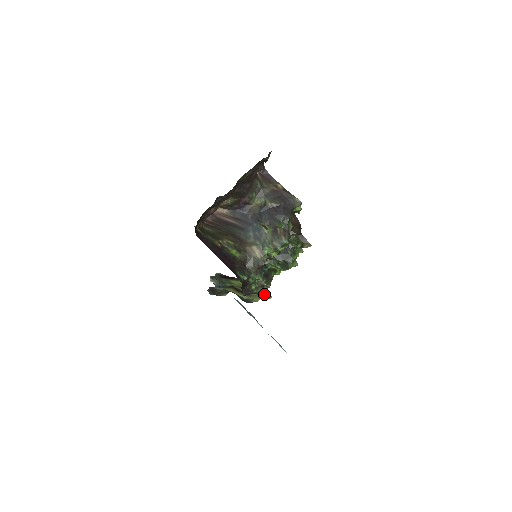
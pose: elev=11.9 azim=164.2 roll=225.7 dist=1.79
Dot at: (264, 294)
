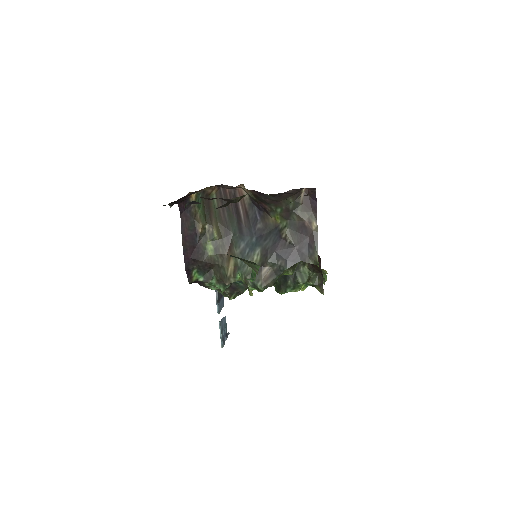
Dot at: occluded
